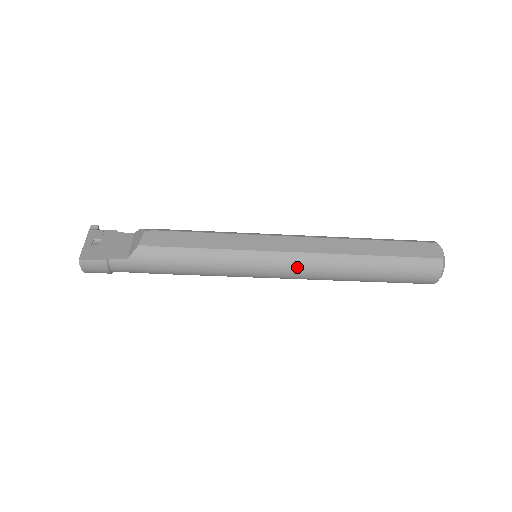
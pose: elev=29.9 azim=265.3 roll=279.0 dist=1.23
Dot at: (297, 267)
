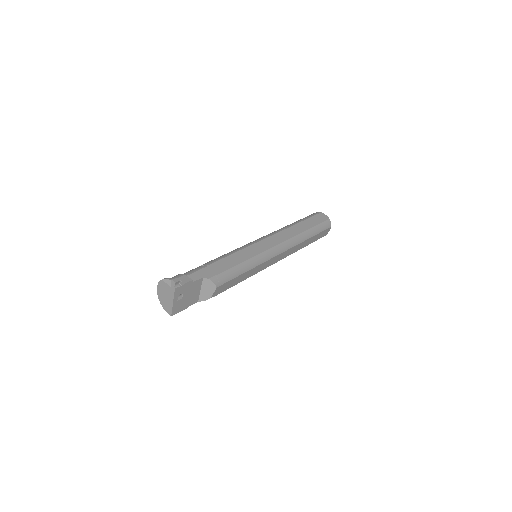
Dot at: occluded
